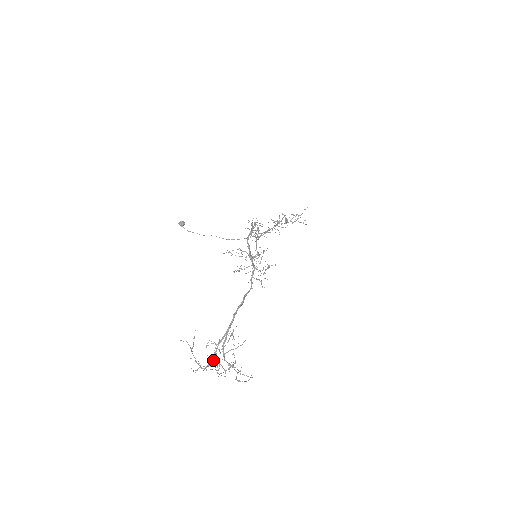
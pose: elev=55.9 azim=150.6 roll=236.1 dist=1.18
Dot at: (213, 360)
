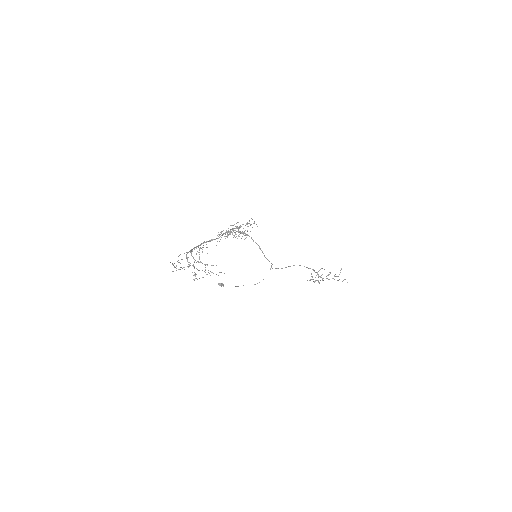
Dot at: (189, 266)
